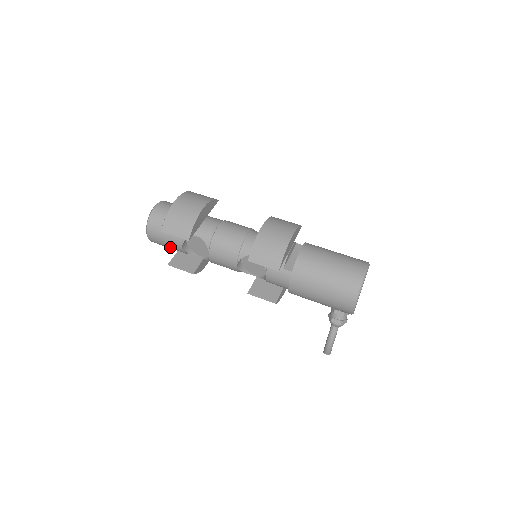
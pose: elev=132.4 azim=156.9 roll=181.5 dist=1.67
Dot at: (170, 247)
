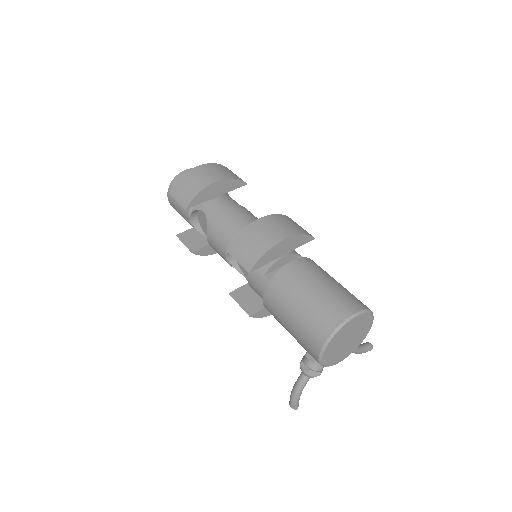
Dot at: (183, 217)
